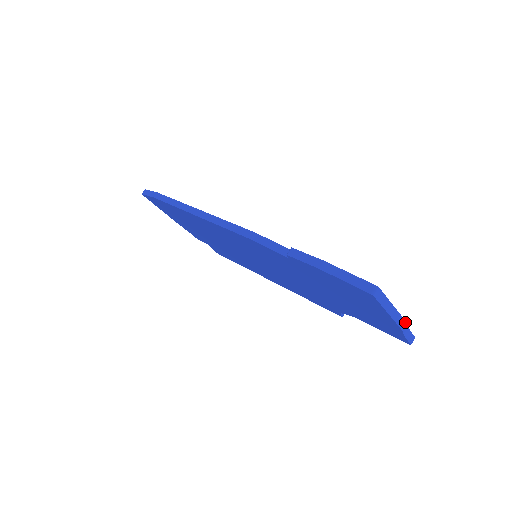
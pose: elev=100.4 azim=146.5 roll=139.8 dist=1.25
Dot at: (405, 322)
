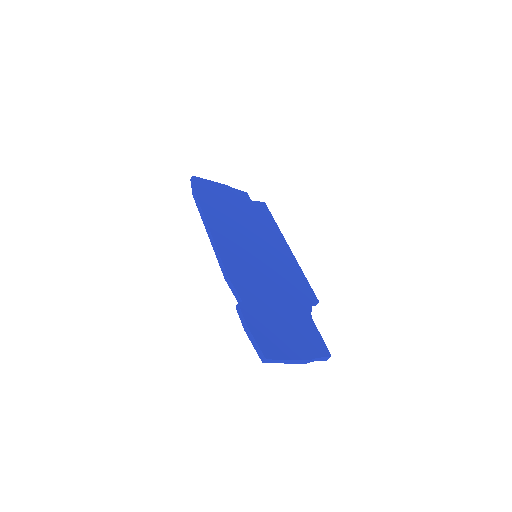
Dot at: (307, 360)
